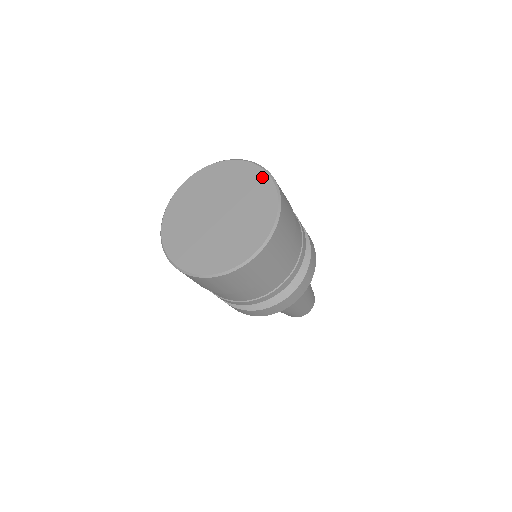
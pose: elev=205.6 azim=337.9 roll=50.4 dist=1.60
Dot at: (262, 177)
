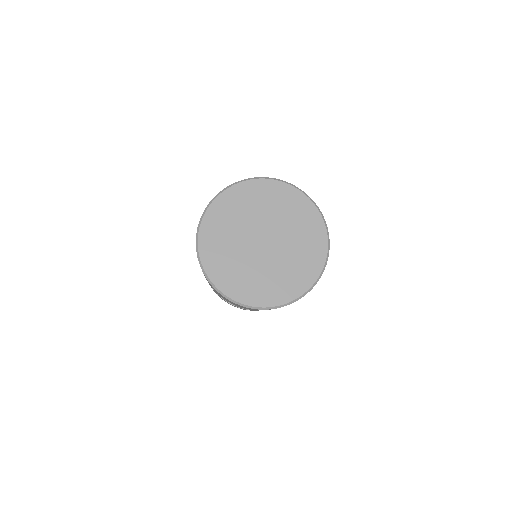
Dot at: (263, 185)
